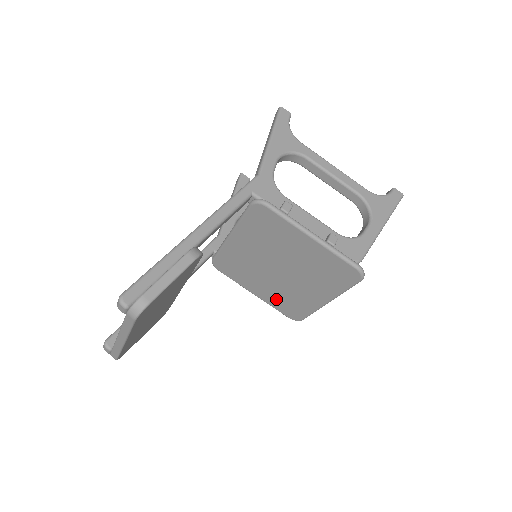
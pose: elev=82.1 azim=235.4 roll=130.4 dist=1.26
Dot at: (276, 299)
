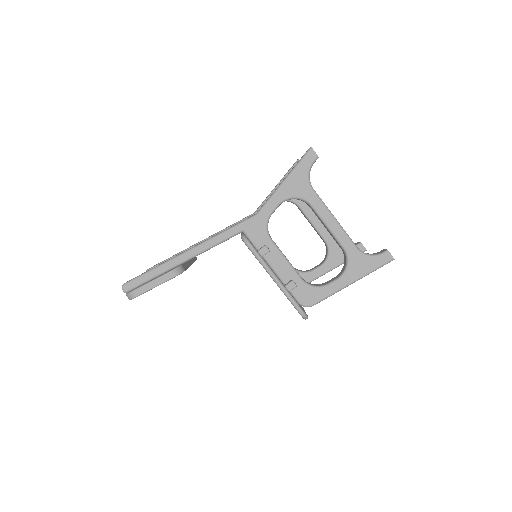
Dot at: occluded
